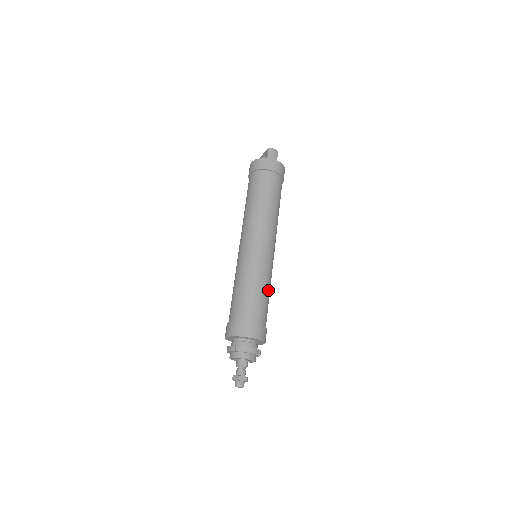
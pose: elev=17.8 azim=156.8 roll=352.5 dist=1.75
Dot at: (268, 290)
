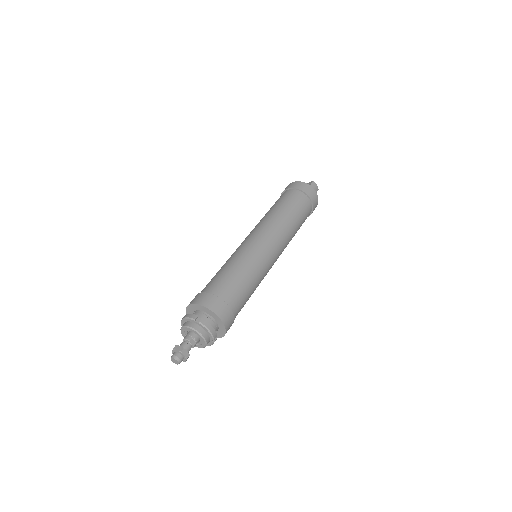
Dot at: (254, 289)
